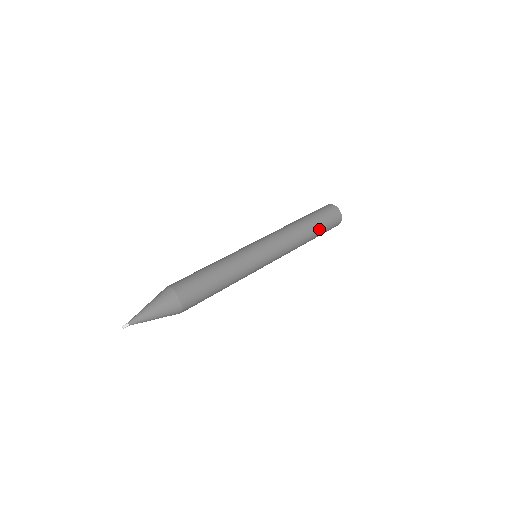
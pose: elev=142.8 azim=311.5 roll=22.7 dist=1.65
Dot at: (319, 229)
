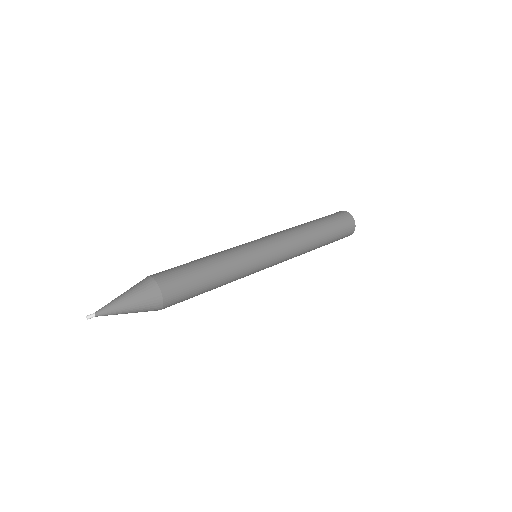
Dot at: (329, 234)
